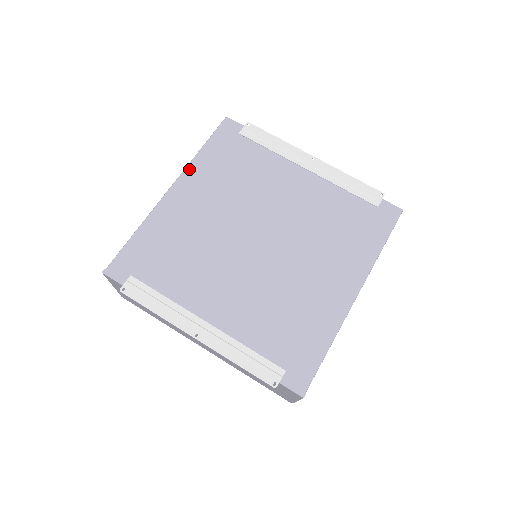
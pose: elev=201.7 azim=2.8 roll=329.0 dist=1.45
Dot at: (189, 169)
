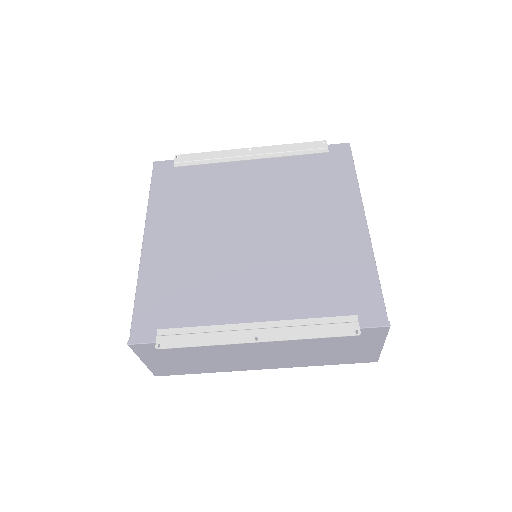
Dot at: (150, 216)
